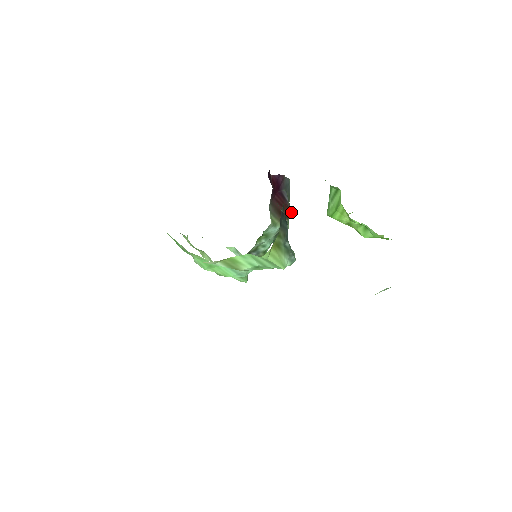
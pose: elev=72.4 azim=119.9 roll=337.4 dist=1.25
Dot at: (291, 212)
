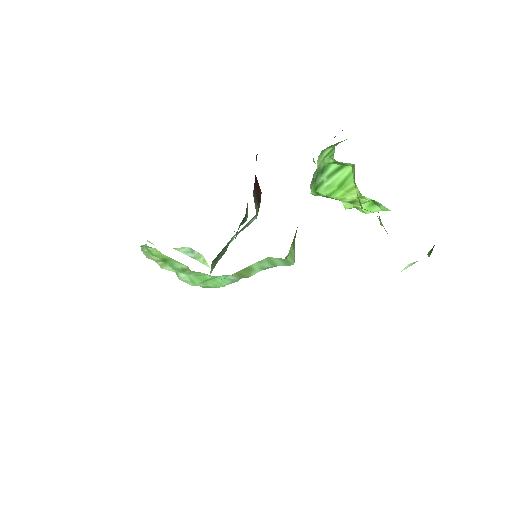
Dot at: occluded
